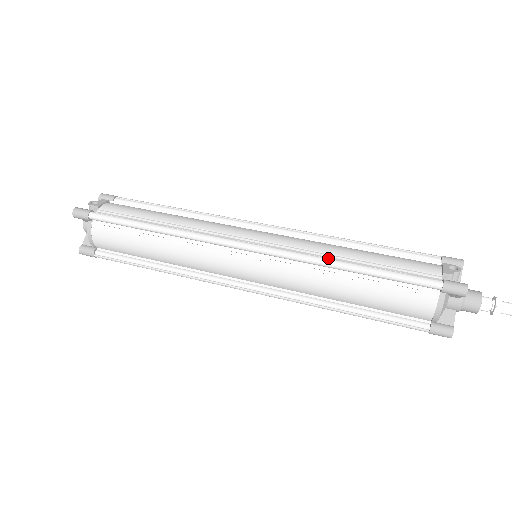
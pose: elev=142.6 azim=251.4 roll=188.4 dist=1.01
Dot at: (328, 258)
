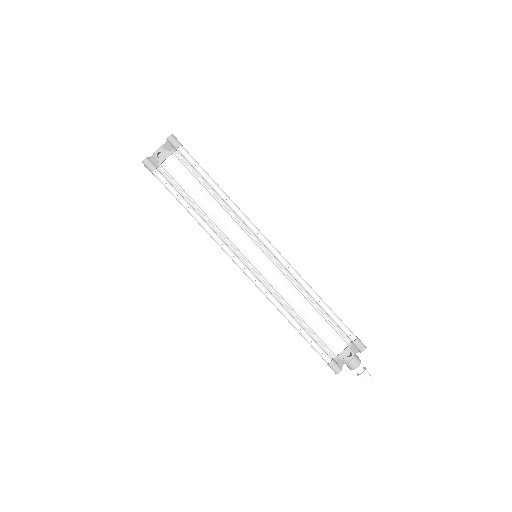
Dot at: (281, 309)
